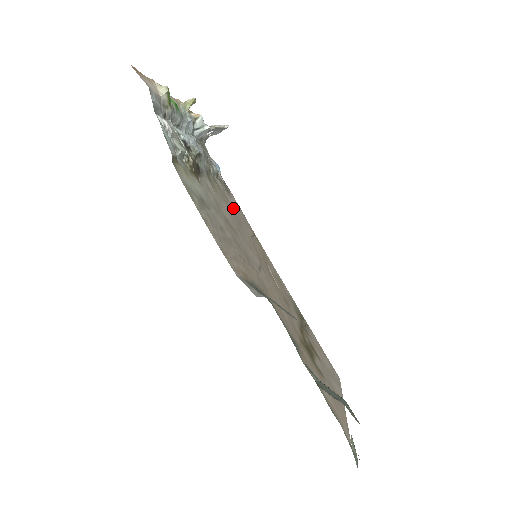
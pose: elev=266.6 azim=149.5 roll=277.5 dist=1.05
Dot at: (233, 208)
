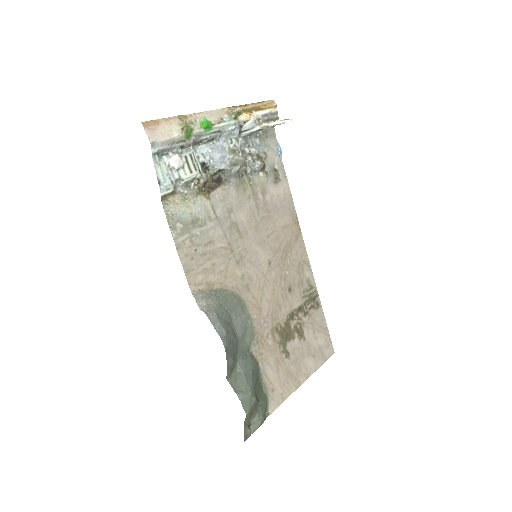
Dot at: (269, 200)
